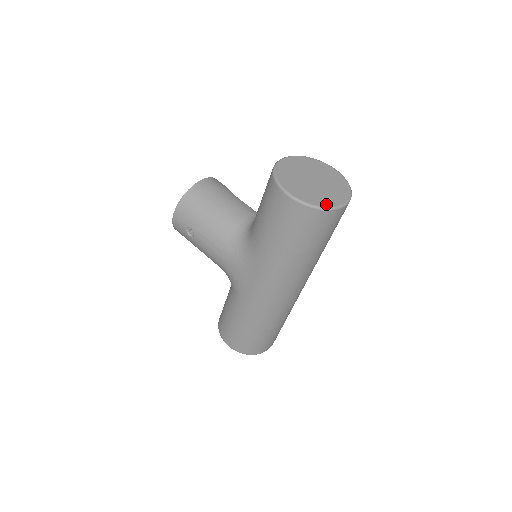
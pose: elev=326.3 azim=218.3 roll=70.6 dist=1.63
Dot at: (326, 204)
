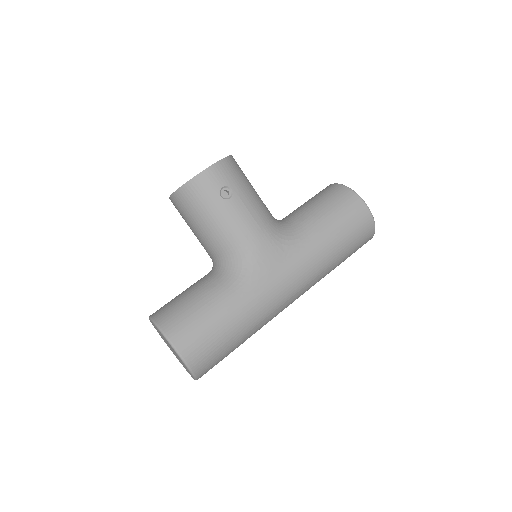
Dot at: occluded
